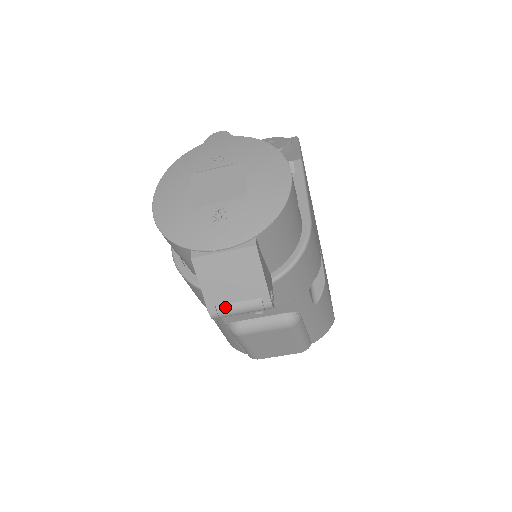
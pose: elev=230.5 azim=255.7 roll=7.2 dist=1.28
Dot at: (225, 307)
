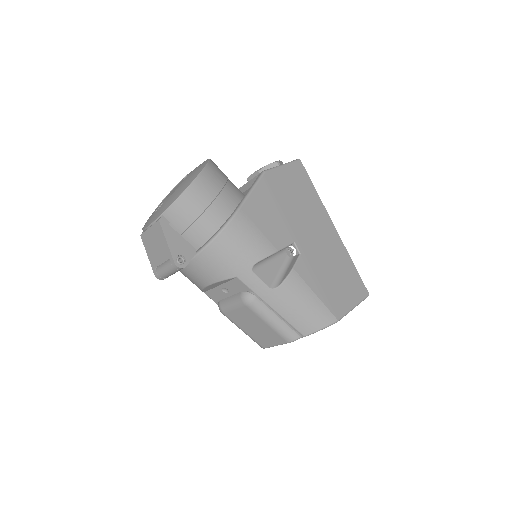
Dot at: (159, 268)
